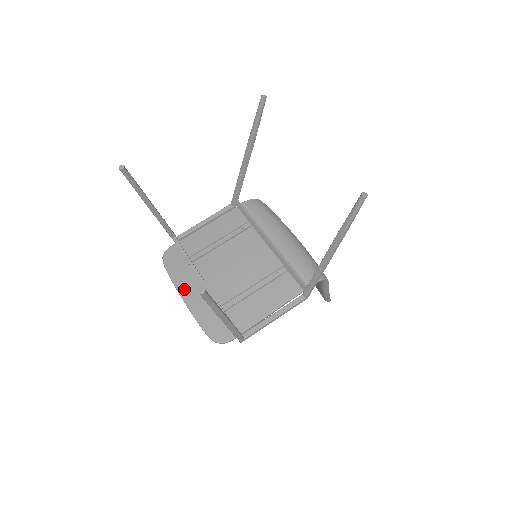
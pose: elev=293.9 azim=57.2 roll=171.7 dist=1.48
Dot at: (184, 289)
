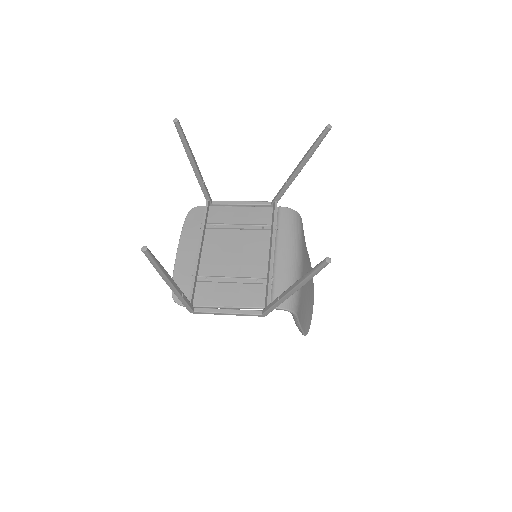
Dot at: (184, 244)
